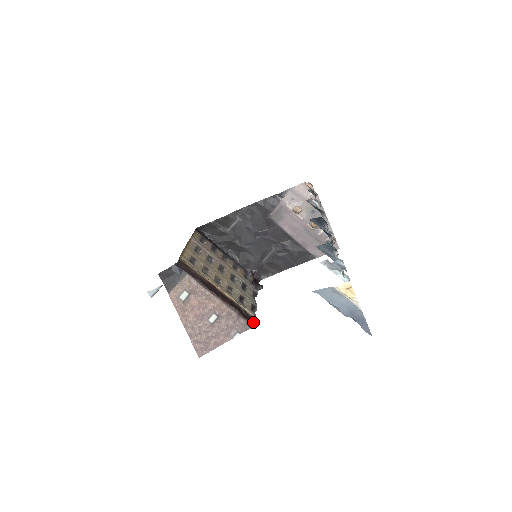
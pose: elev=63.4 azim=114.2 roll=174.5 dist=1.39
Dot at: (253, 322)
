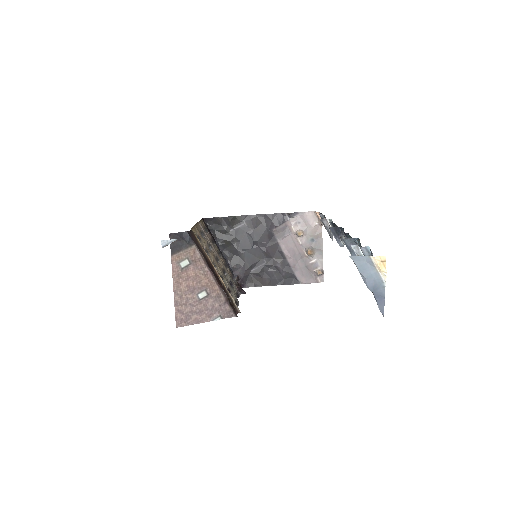
Dot at: (236, 313)
